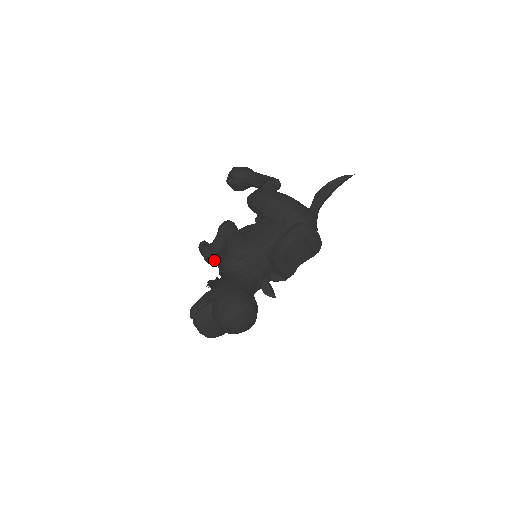
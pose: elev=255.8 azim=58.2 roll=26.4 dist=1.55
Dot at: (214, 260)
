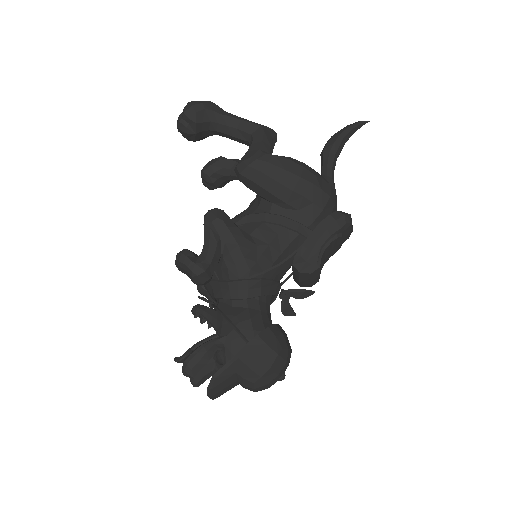
Dot at: (209, 281)
